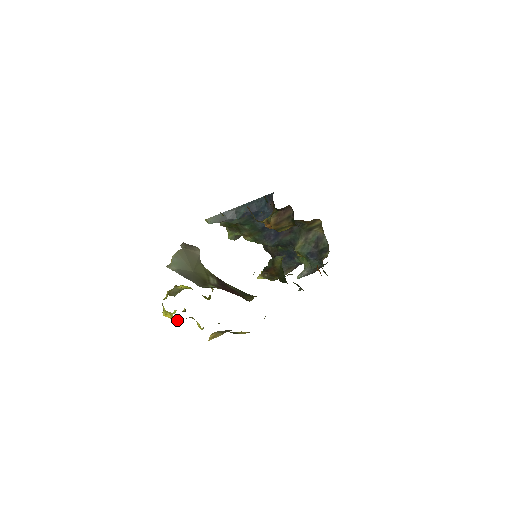
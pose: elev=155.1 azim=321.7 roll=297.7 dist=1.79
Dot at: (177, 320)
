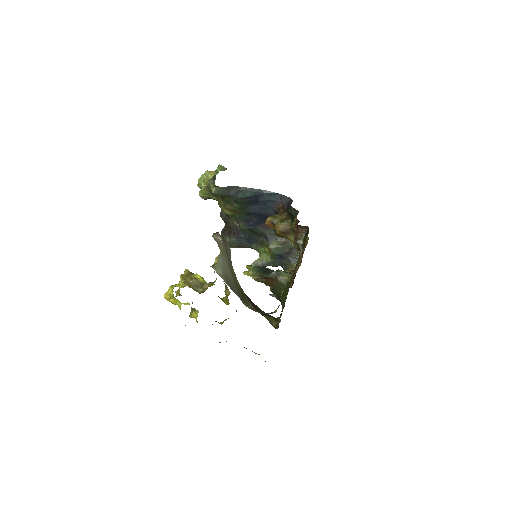
Dot at: occluded
